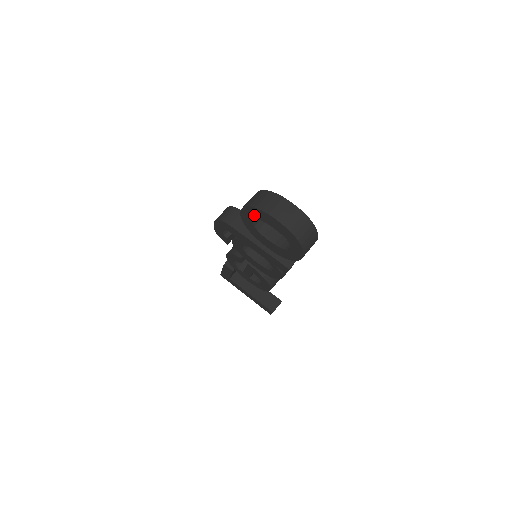
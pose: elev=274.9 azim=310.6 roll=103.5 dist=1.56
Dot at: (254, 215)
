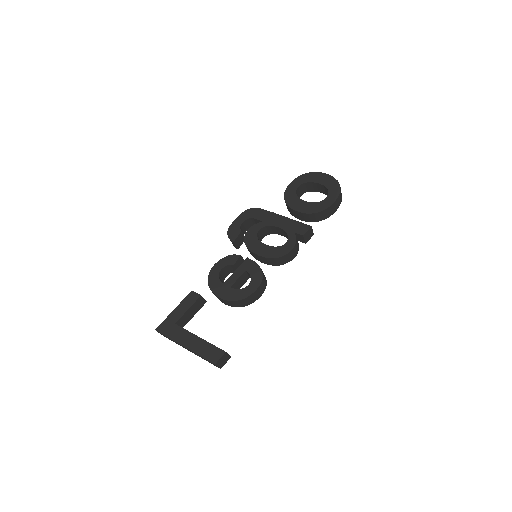
Dot at: (304, 180)
